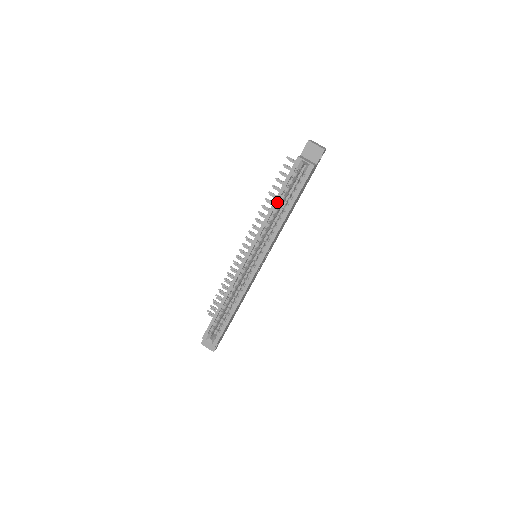
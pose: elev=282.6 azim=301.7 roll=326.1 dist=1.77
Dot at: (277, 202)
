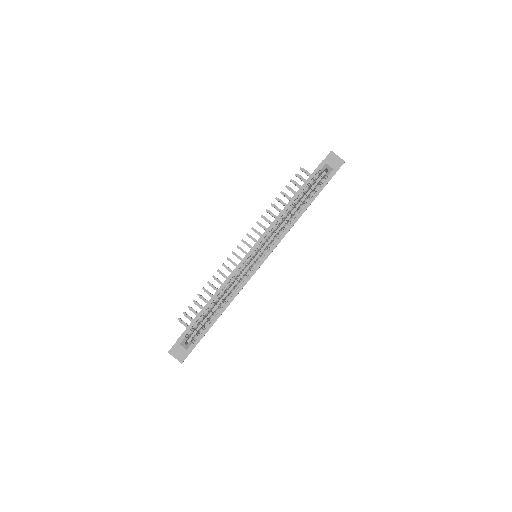
Dot at: (294, 200)
